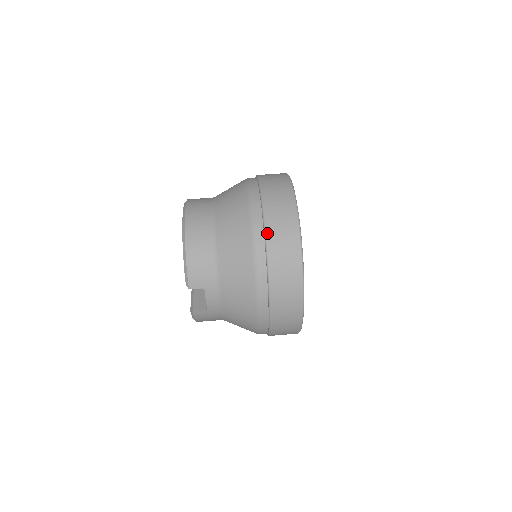
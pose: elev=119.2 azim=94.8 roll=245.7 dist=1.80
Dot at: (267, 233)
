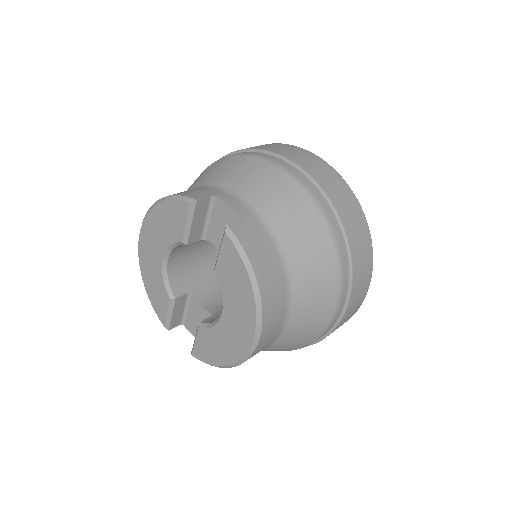
Dot at: (224, 156)
